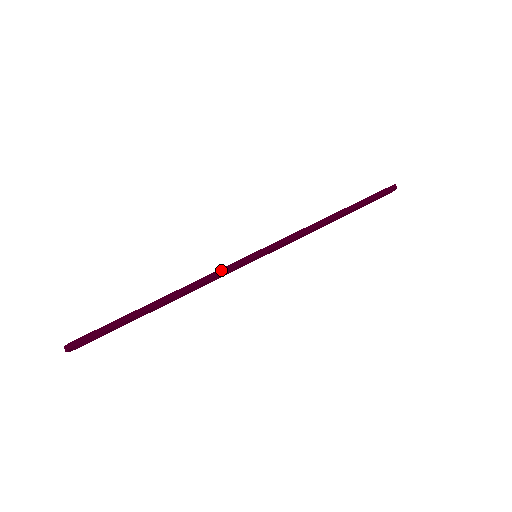
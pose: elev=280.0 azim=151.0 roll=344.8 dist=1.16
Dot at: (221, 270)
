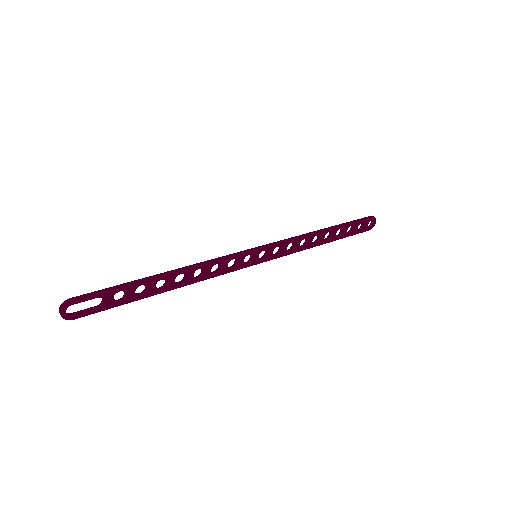
Dot at: (222, 257)
